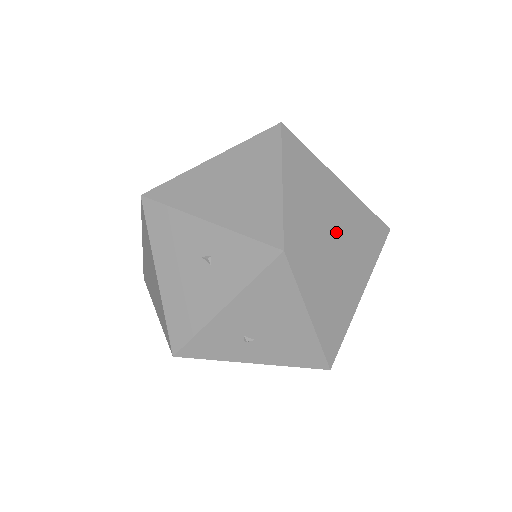
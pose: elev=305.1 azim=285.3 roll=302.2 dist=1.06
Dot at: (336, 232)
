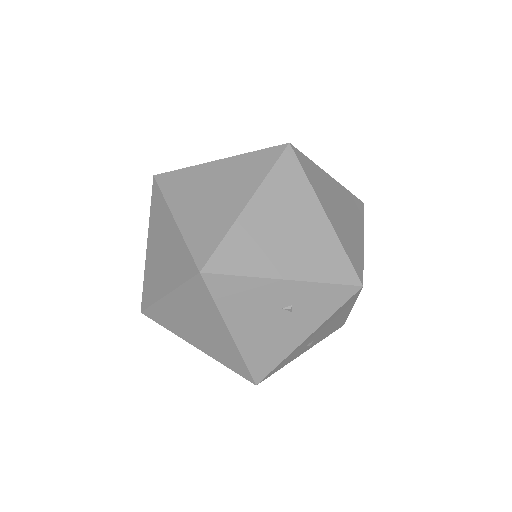
Dot at: (360, 237)
